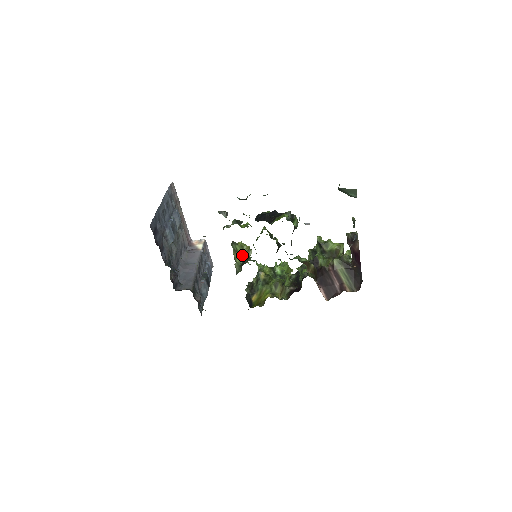
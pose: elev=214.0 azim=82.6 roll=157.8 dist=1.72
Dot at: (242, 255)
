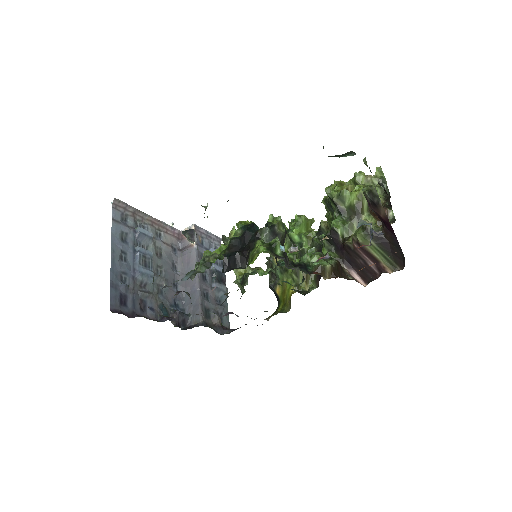
Dot at: occluded
